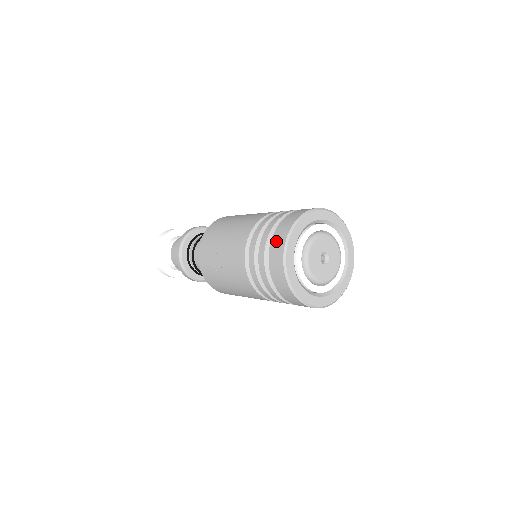
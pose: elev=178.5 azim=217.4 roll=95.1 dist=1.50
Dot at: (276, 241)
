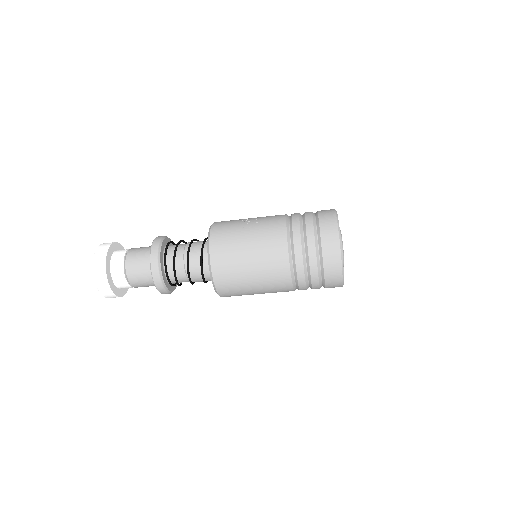
Dot at: occluded
